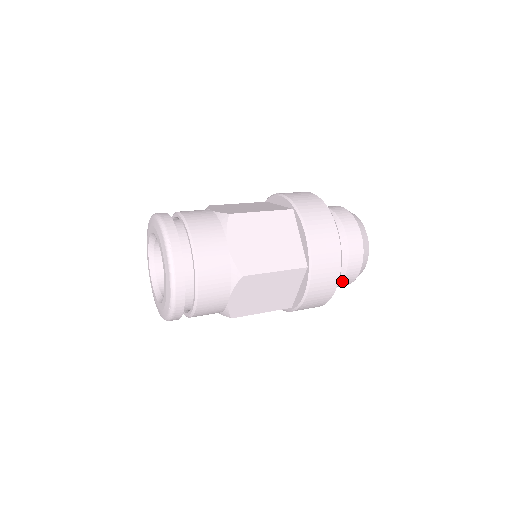
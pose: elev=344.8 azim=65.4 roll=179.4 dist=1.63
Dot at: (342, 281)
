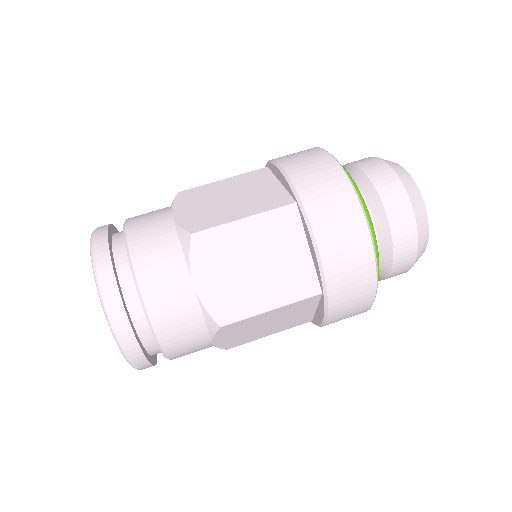
Dot at: occluded
